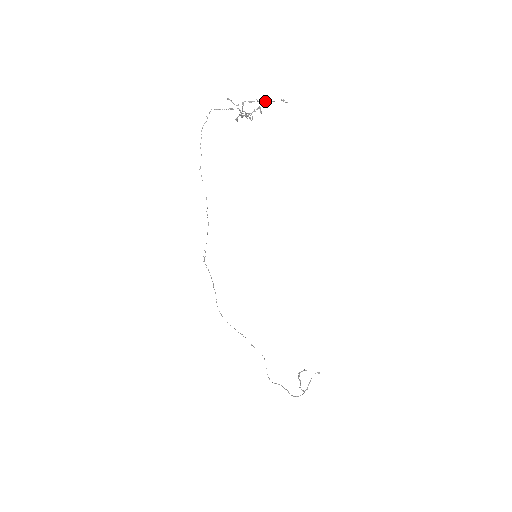
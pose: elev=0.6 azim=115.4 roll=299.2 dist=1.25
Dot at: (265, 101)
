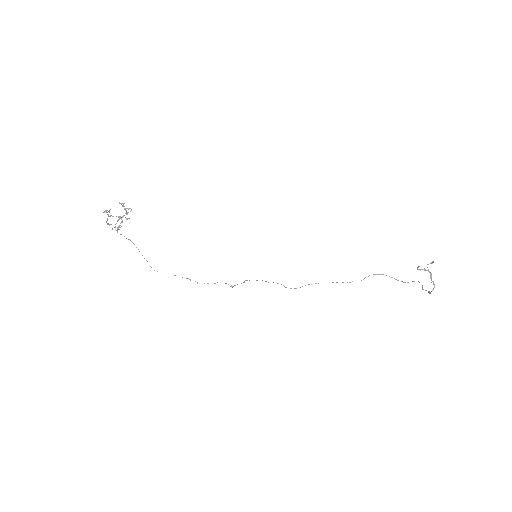
Dot at: occluded
